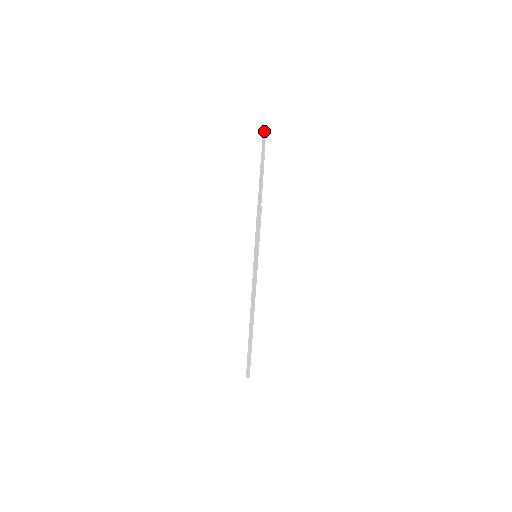
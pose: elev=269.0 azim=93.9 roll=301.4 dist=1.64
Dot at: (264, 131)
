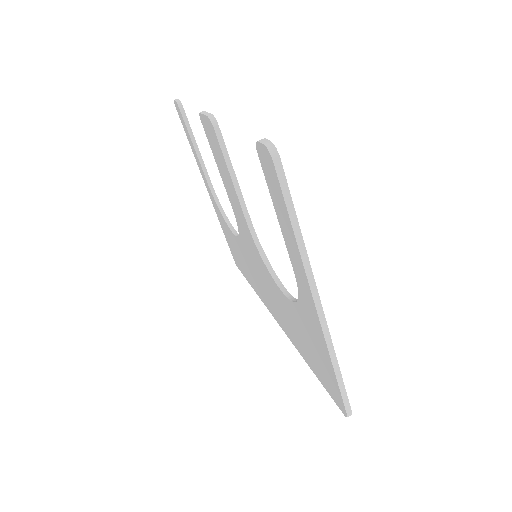
Dot at: (179, 105)
